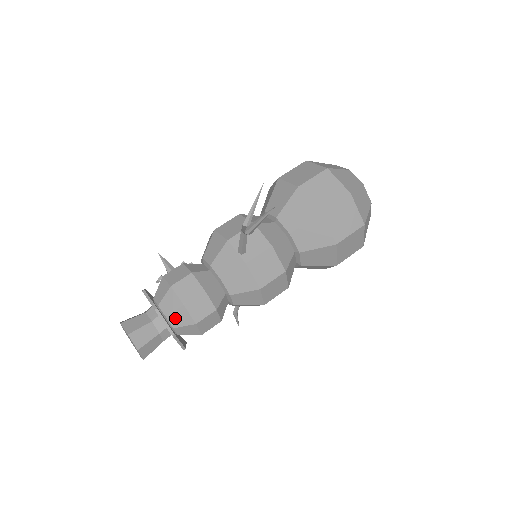
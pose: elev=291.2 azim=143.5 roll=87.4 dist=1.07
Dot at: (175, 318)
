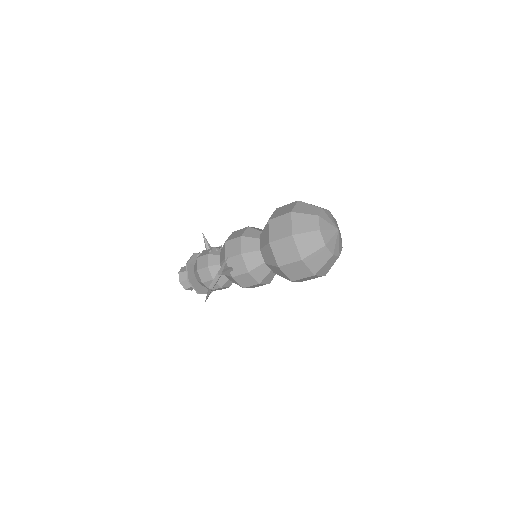
Dot at: (201, 283)
